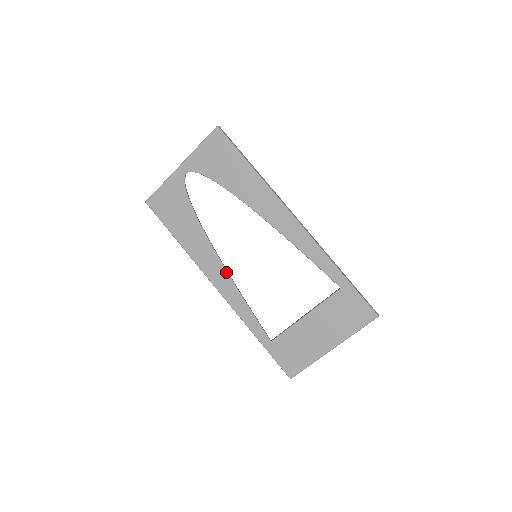
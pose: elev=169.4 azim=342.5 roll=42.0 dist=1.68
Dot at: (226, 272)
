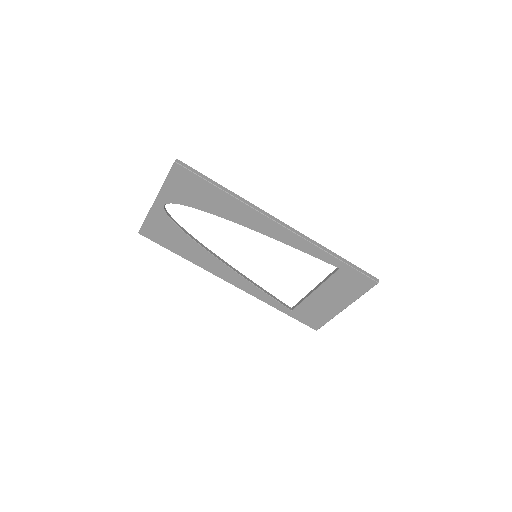
Dot at: (234, 272)
